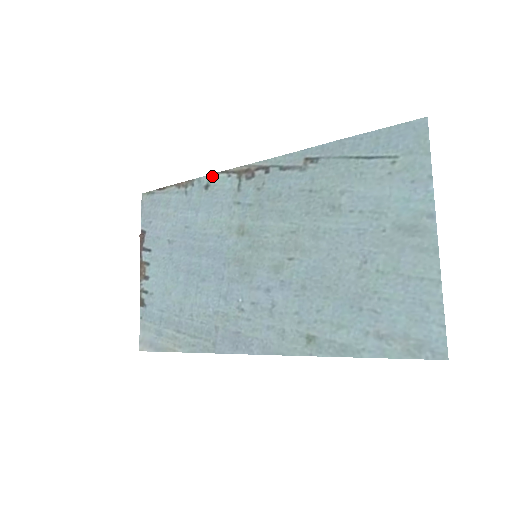
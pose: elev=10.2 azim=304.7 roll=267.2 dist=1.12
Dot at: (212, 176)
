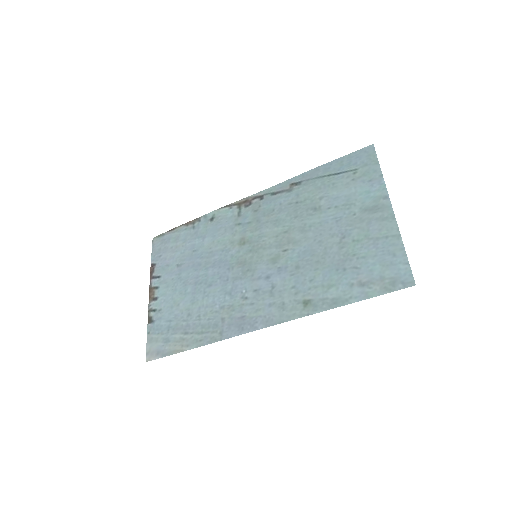
Dot at: (216, 211)
